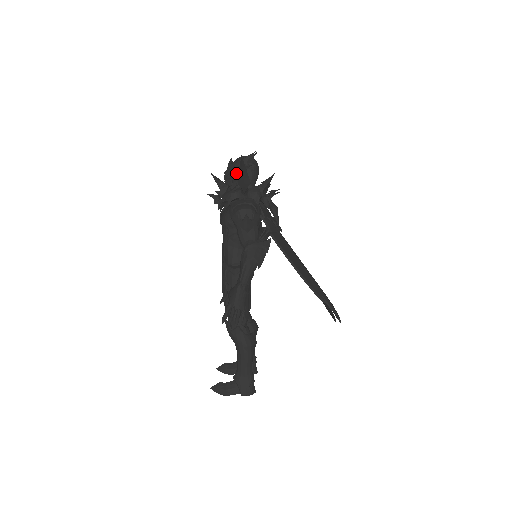
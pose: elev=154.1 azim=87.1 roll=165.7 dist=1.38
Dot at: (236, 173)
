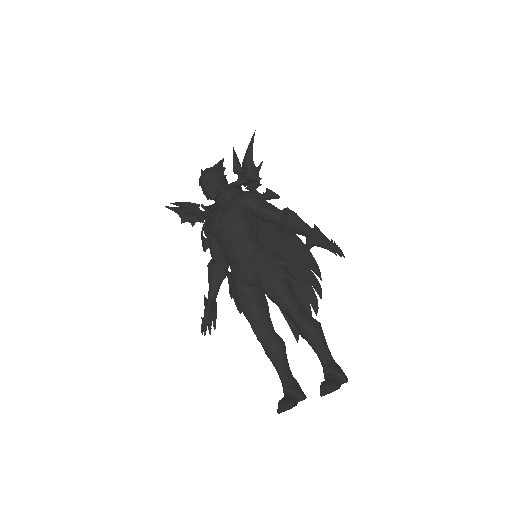
Dot at: (218, 174)
